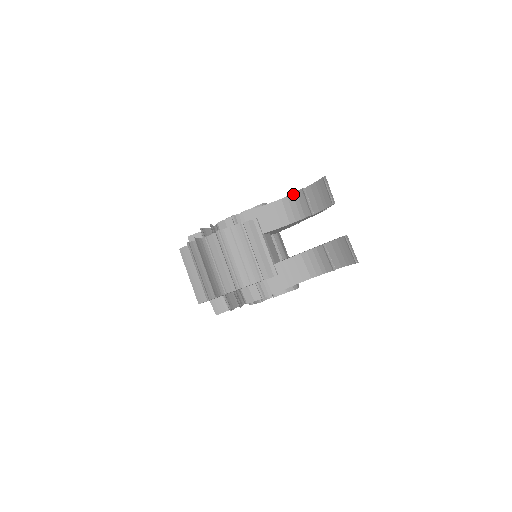
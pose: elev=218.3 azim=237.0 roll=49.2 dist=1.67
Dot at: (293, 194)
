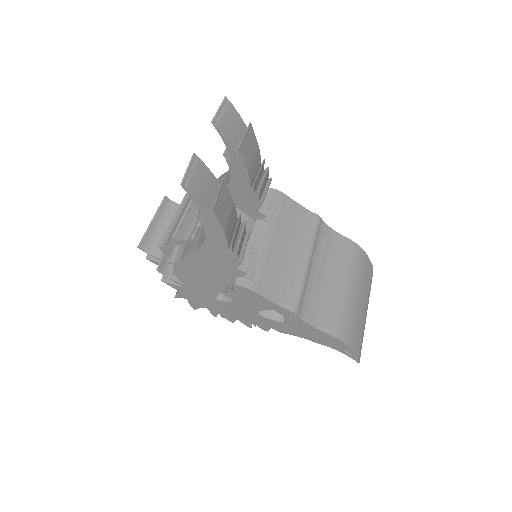
Dot at: occluded
